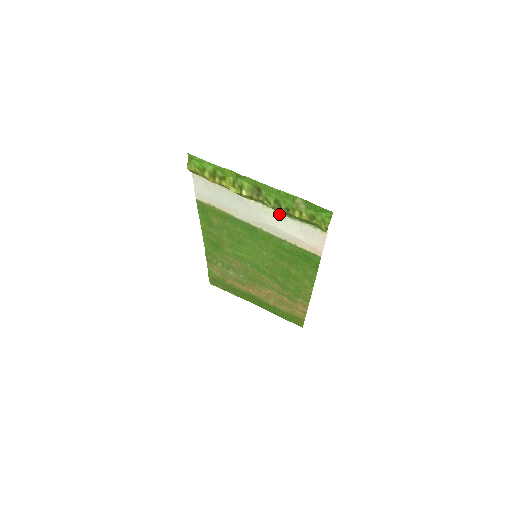
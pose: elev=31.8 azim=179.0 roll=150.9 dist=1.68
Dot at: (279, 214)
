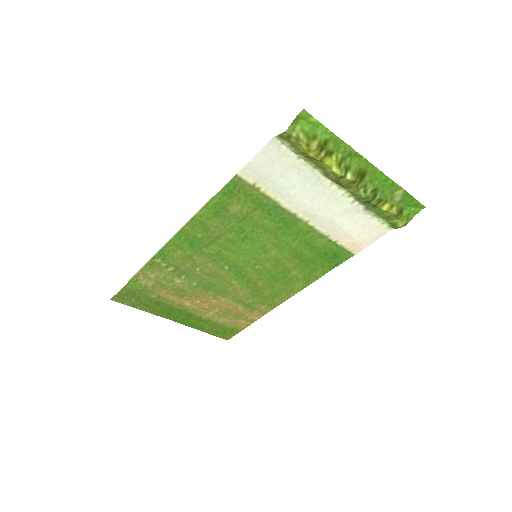
Dot at: (355, 205)
